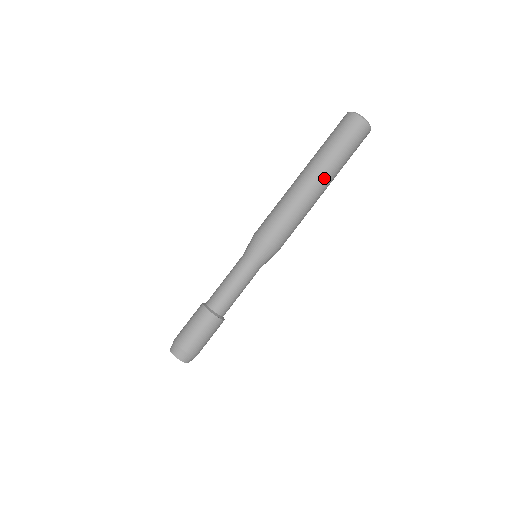
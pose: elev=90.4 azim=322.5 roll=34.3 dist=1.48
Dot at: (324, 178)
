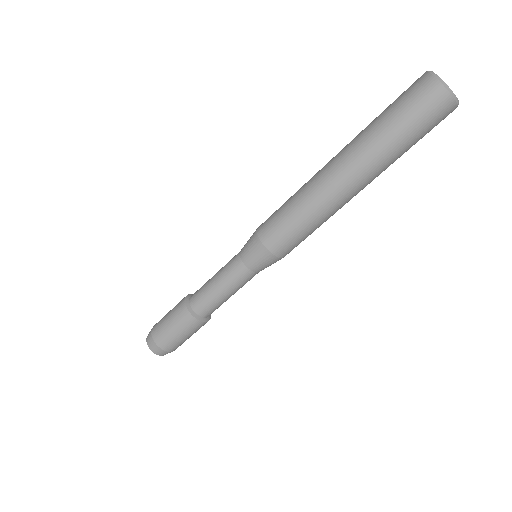
Dot at: (368, 180)
